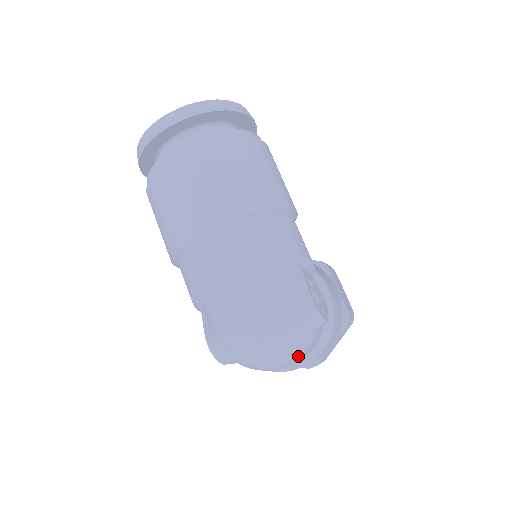
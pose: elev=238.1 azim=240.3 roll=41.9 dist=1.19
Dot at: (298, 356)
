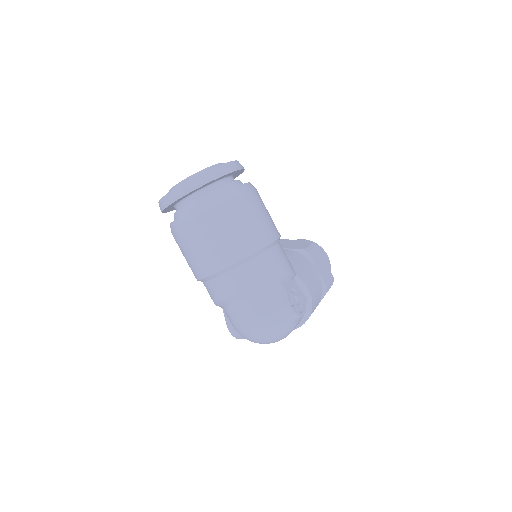
Dot at: (287, 335)
